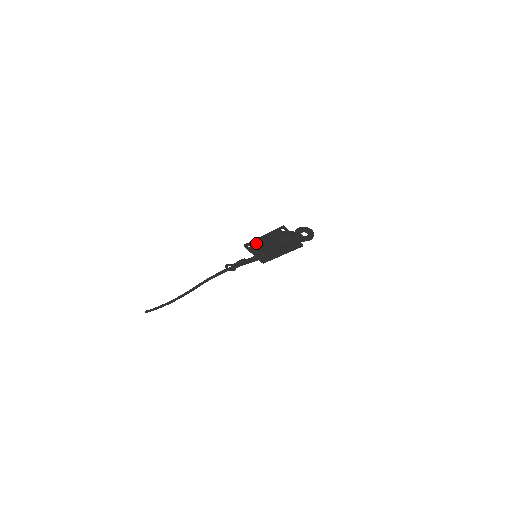
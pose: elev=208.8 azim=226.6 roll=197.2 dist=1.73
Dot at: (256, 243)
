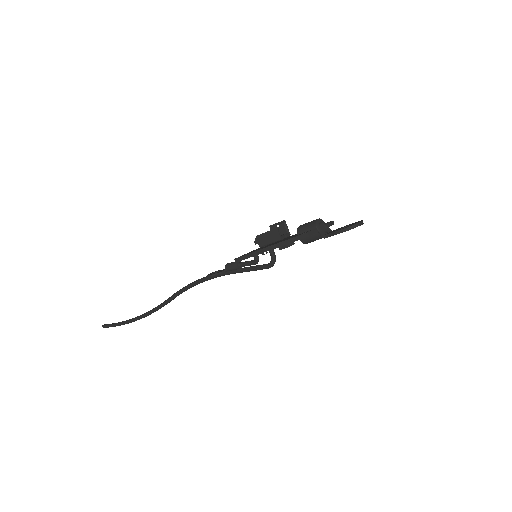
Dot at: (257, 254)
